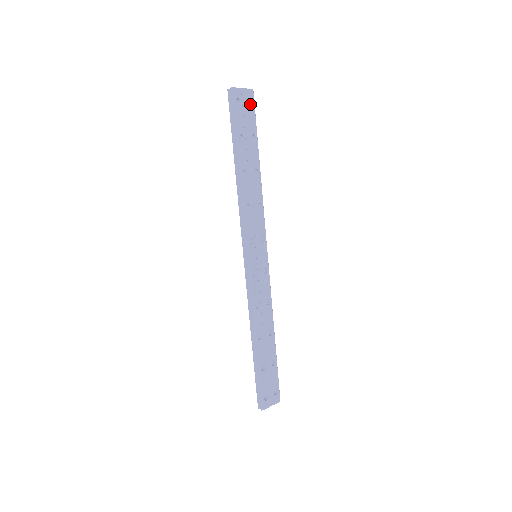
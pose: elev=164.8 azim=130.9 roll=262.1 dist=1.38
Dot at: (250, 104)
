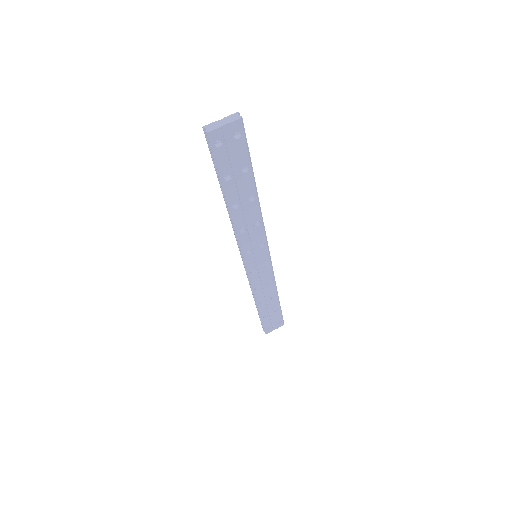
Dot at: (239, 132)
